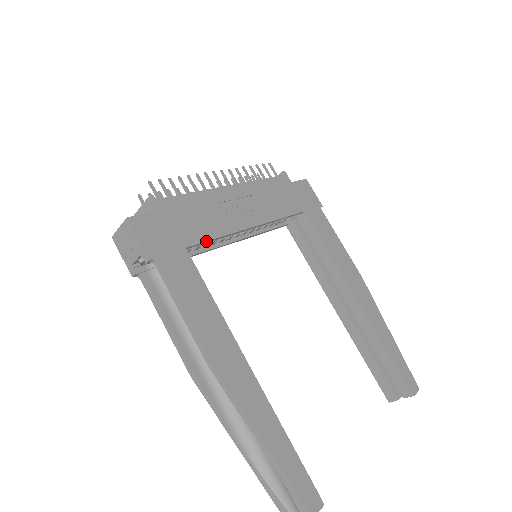
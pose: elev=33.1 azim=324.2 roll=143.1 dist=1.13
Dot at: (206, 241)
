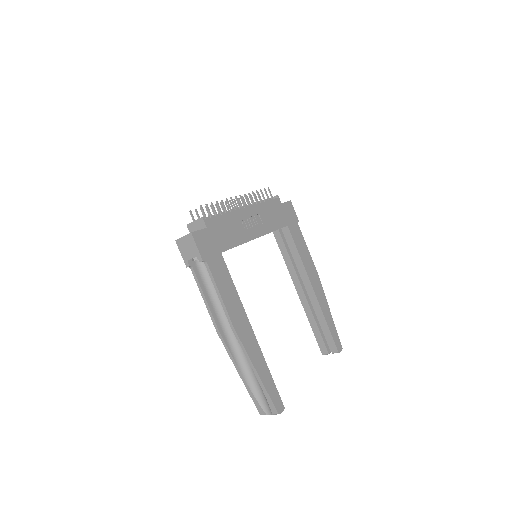
Dot at: occluded
